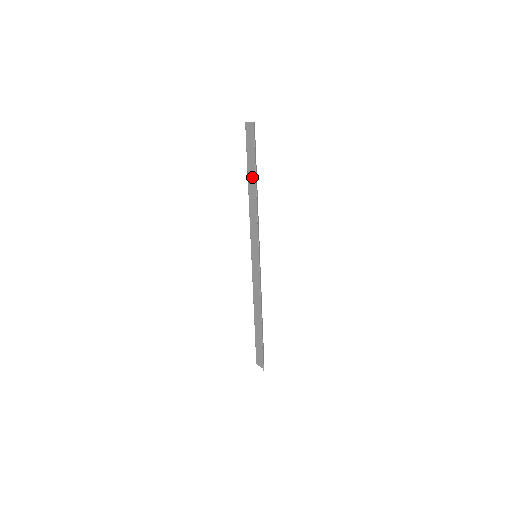
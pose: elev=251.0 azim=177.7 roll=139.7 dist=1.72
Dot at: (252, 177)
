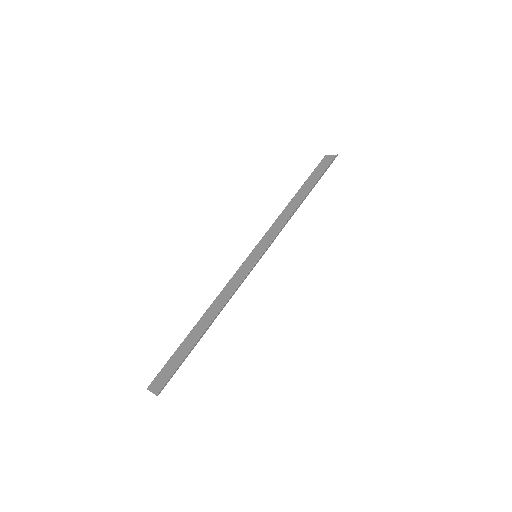
Dot at: (304, 191)
